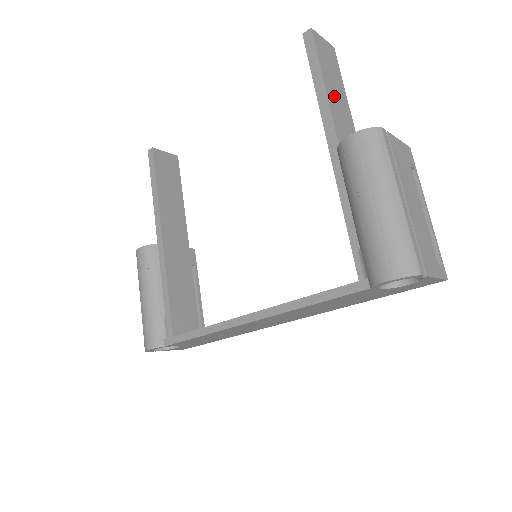
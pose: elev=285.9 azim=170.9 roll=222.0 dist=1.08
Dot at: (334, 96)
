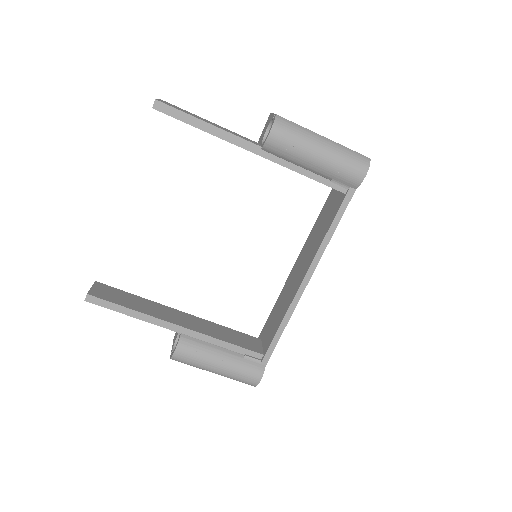
Dot at: occluded
